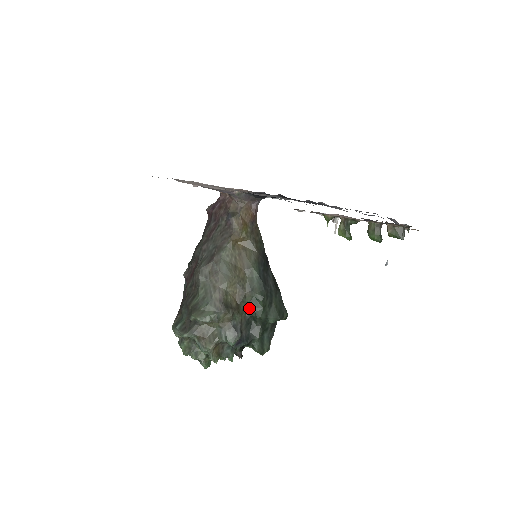
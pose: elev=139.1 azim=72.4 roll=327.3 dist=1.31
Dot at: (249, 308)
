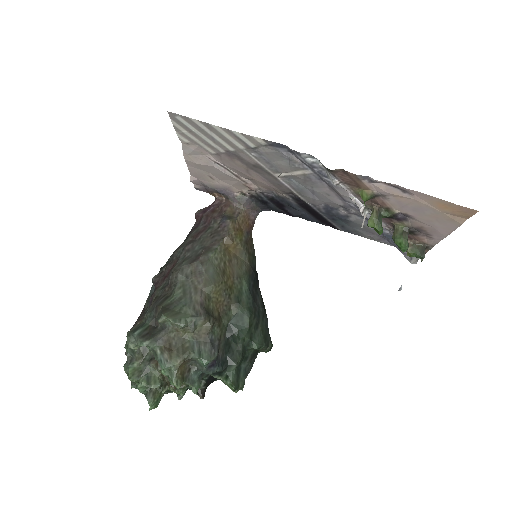
Dot at: (232, 324)
